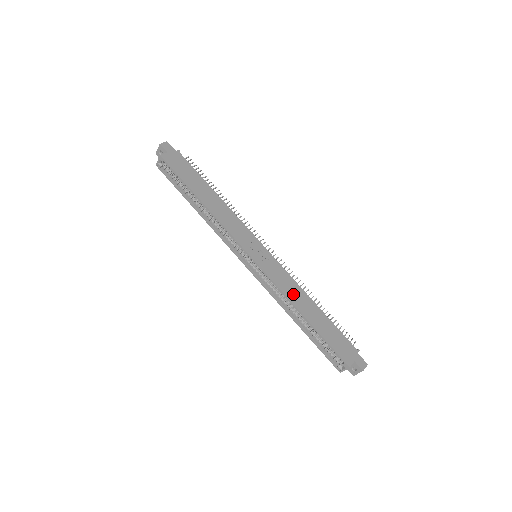
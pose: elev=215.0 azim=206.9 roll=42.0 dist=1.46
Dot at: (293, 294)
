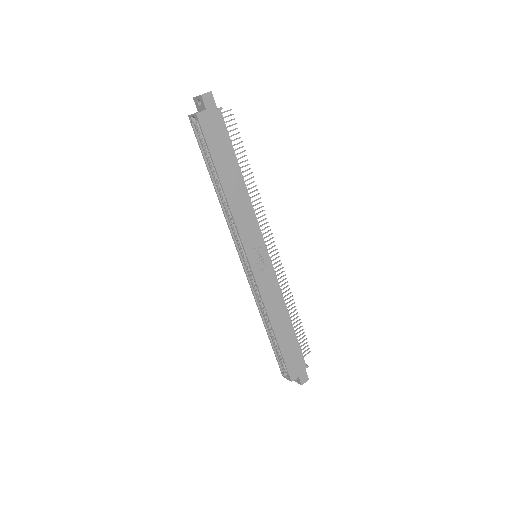
Dot at: (274, 307)
